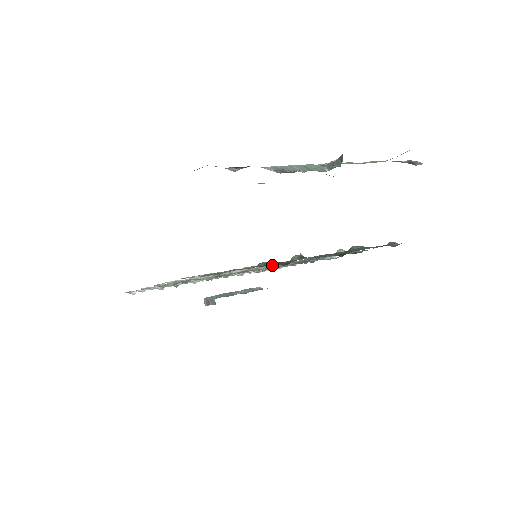
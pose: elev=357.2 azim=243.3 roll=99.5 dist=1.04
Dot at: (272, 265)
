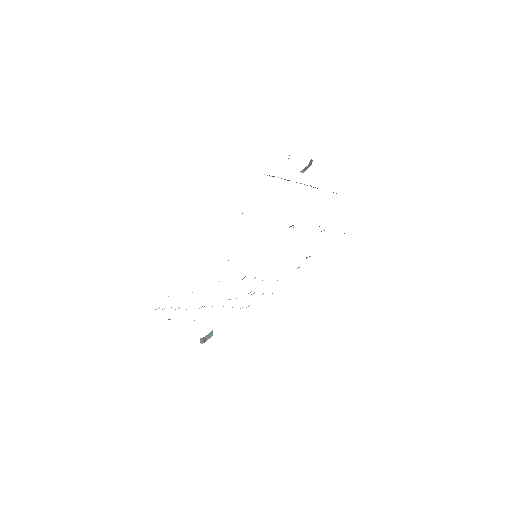
Dot at: occluded
